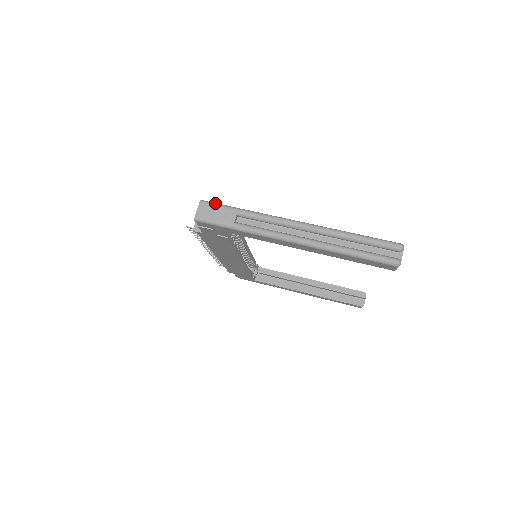
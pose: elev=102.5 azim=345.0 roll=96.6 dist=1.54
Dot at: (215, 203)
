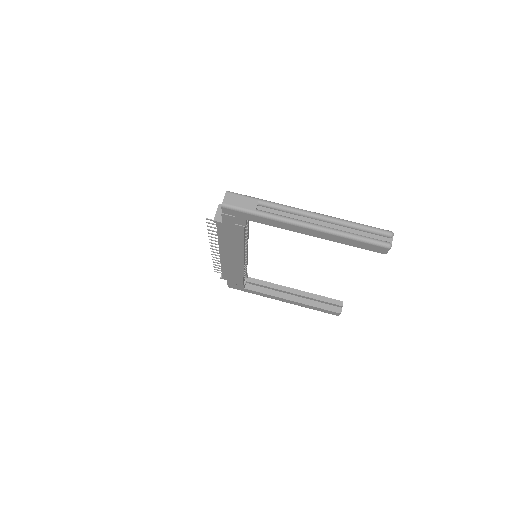
Dot at: occluded
